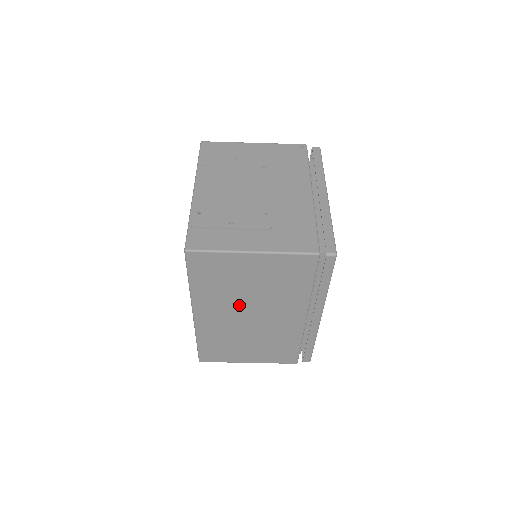
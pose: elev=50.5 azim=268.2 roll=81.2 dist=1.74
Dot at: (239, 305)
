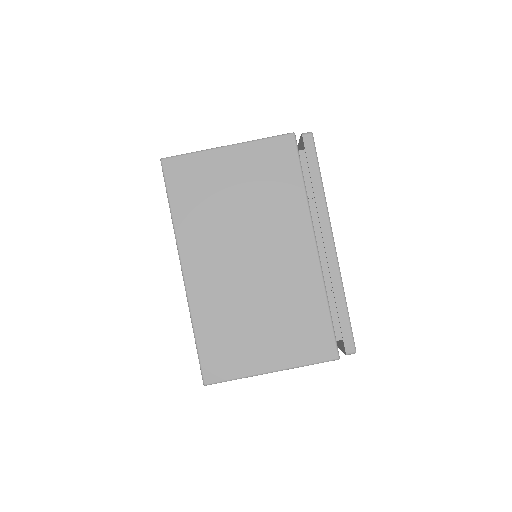
Dot at: (232, 238)
